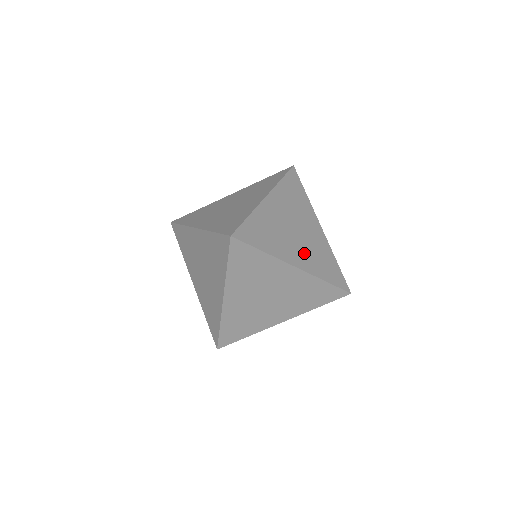
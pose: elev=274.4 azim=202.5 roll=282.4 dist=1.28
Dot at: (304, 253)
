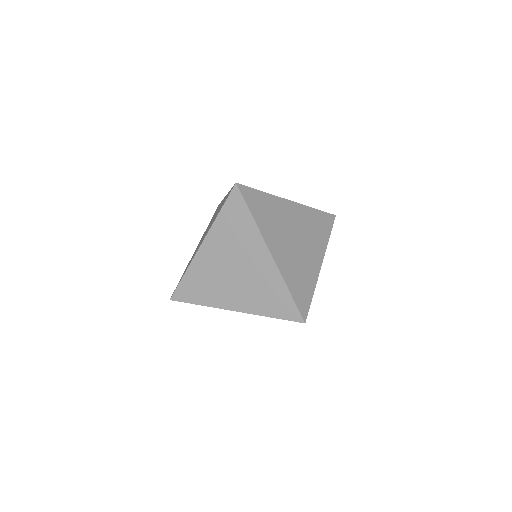
Dot at: occluded
